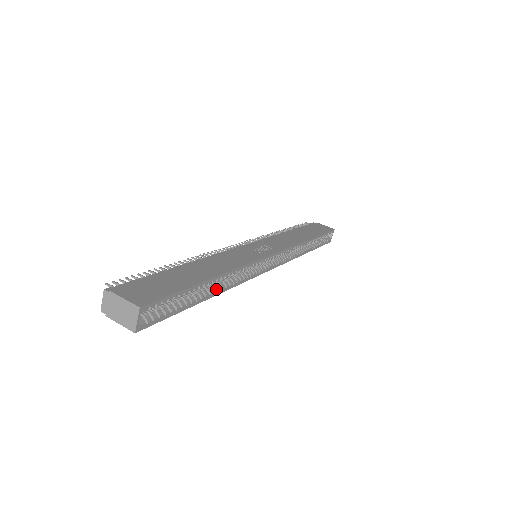
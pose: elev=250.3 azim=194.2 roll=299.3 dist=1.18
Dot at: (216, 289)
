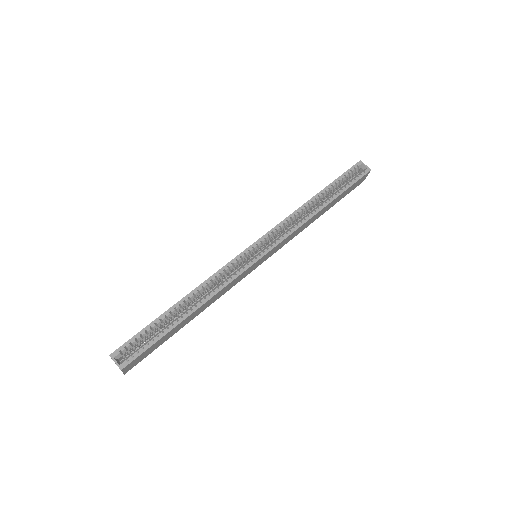
Dot at: (193, 306)
